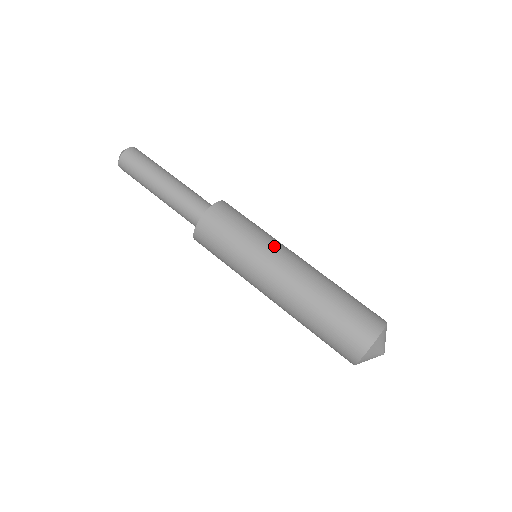
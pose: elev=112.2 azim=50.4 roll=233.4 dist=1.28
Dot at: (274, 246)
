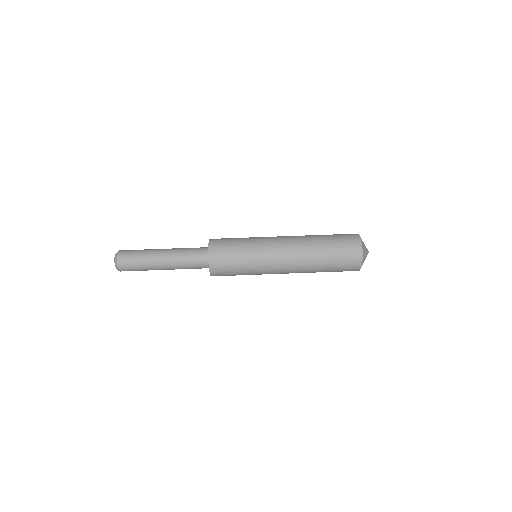
Dot at: (265, 240)
